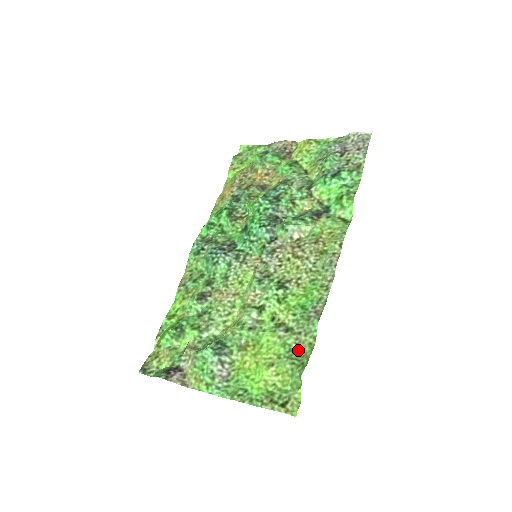
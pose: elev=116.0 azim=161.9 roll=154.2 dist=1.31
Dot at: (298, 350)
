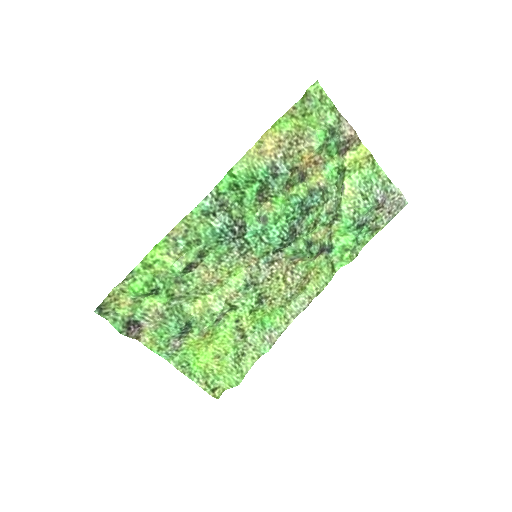
Dot at: (242, 356)
